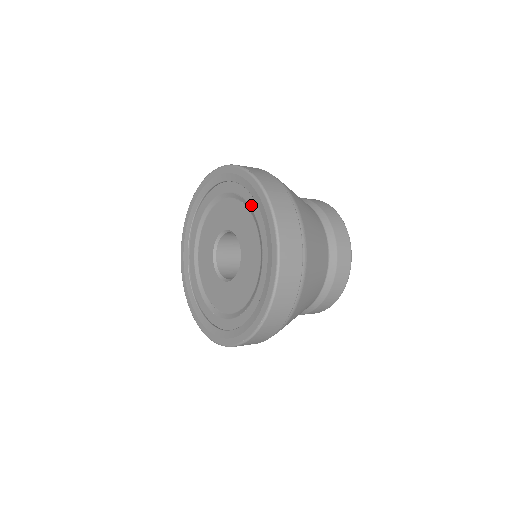
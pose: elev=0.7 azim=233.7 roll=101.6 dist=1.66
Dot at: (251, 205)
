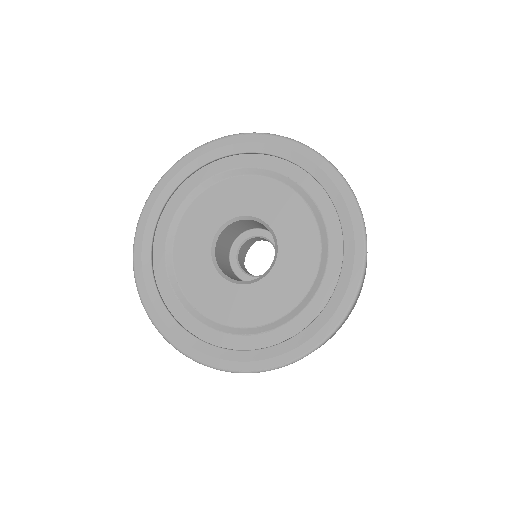
Dot at: (329, 229)
